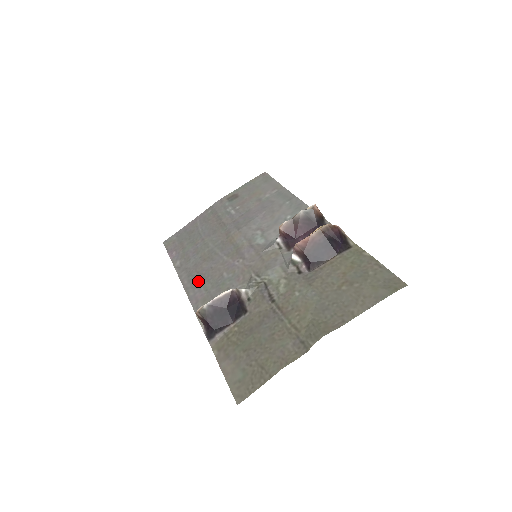
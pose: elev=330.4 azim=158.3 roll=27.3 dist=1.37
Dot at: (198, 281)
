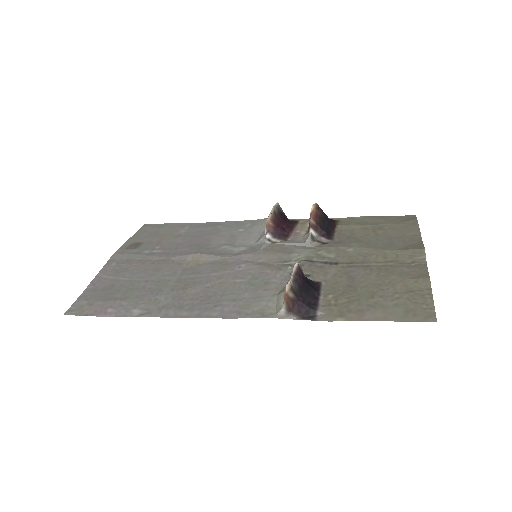
Dot at: (207, 302)
